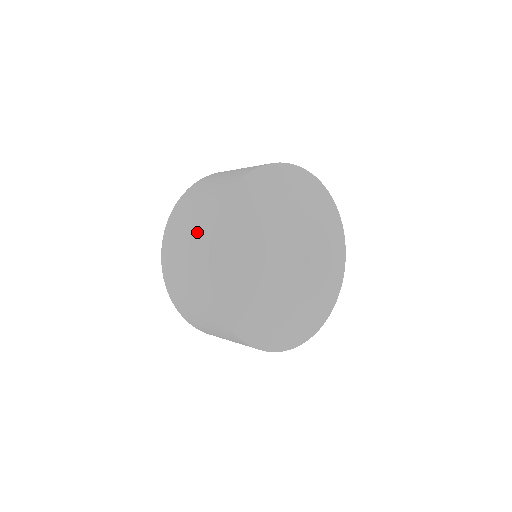
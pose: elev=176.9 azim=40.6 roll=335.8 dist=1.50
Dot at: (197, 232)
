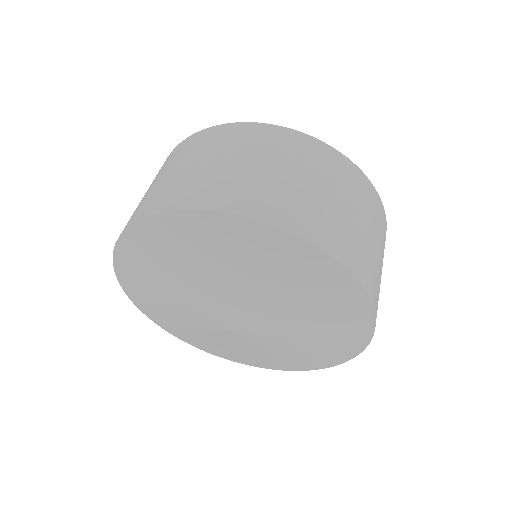
Dot at: occluded
